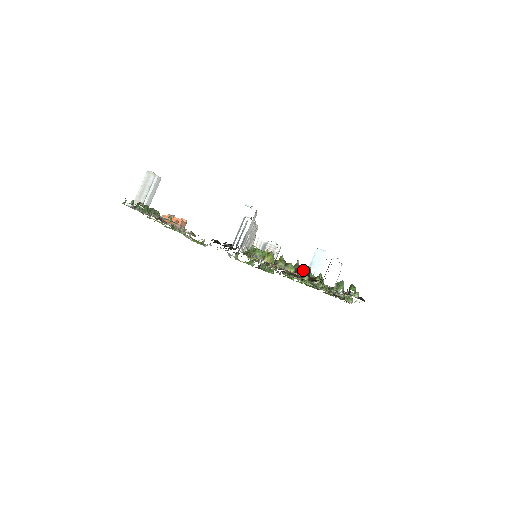
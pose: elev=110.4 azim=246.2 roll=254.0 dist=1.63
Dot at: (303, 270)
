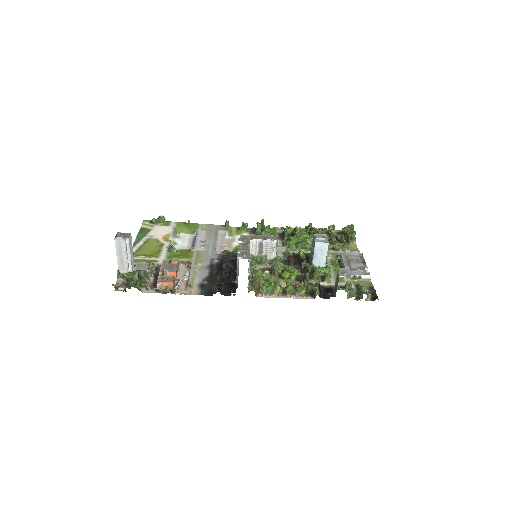
Dot at: (314, 291)
